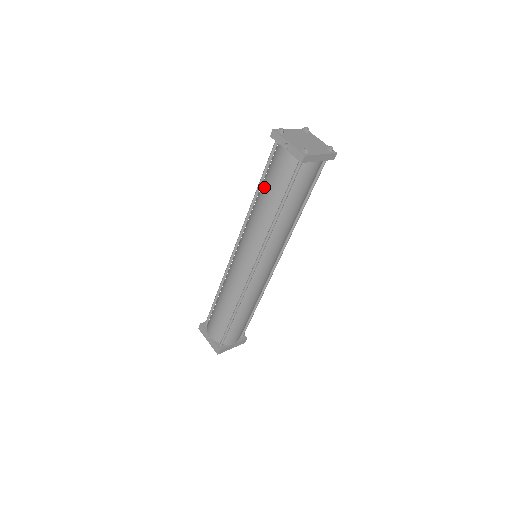
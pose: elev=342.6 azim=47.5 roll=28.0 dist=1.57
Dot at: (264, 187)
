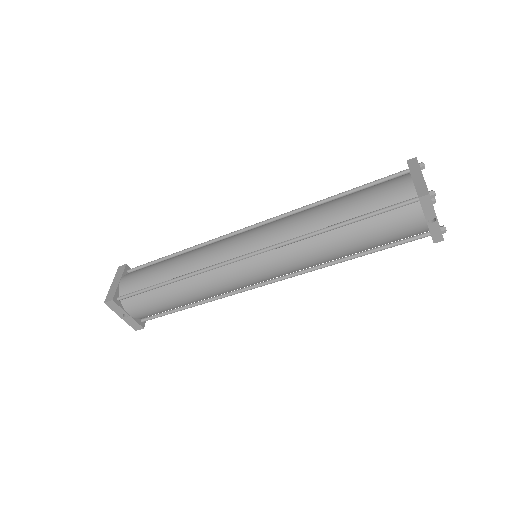
Dot at: (358, 233)
